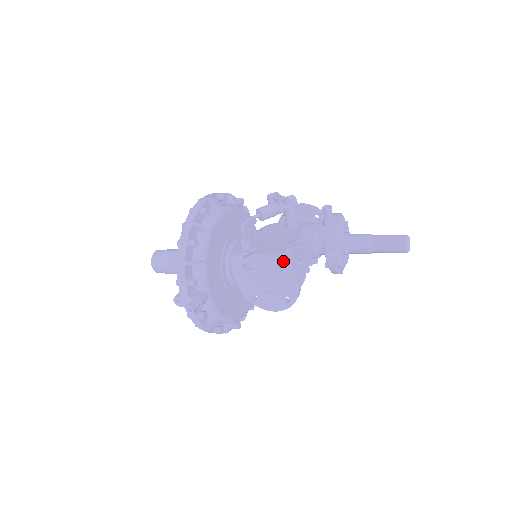
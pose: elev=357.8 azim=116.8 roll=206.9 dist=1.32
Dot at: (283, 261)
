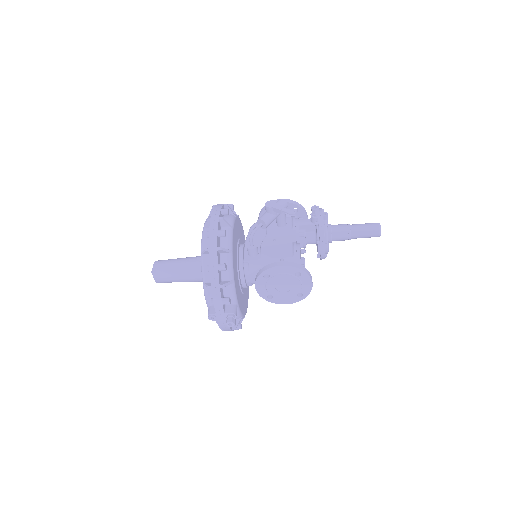
Dot at: (301, 269)
